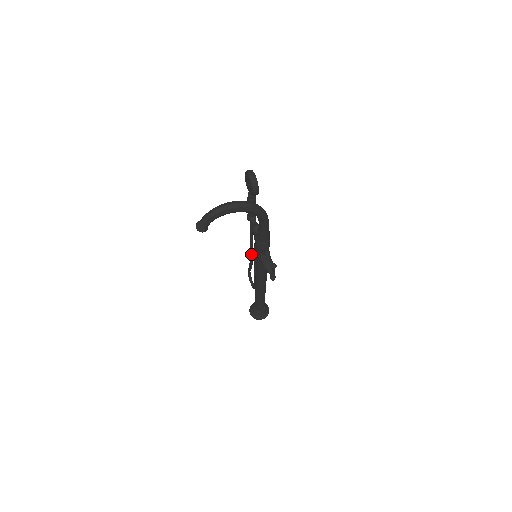
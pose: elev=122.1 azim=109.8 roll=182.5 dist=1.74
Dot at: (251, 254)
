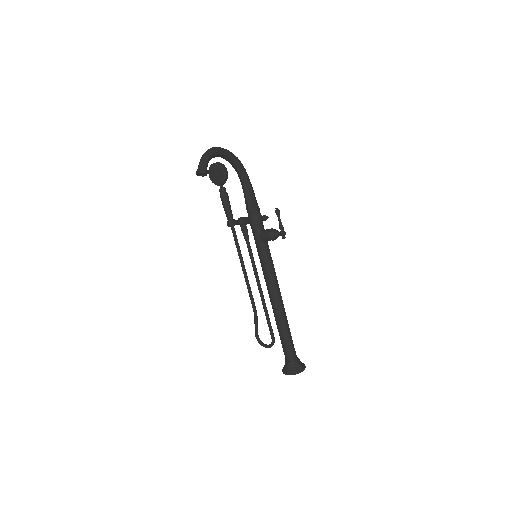
Dot at: (249, 288)
